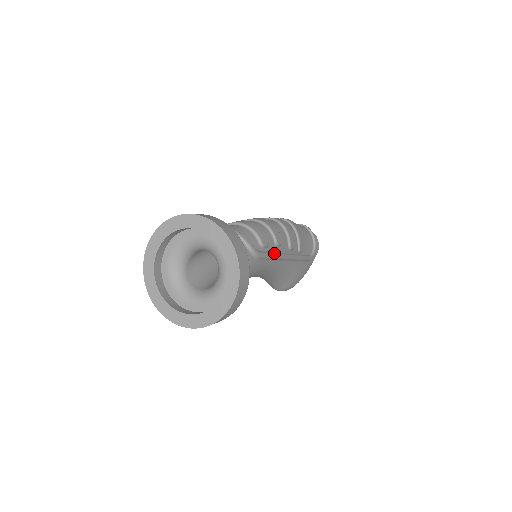
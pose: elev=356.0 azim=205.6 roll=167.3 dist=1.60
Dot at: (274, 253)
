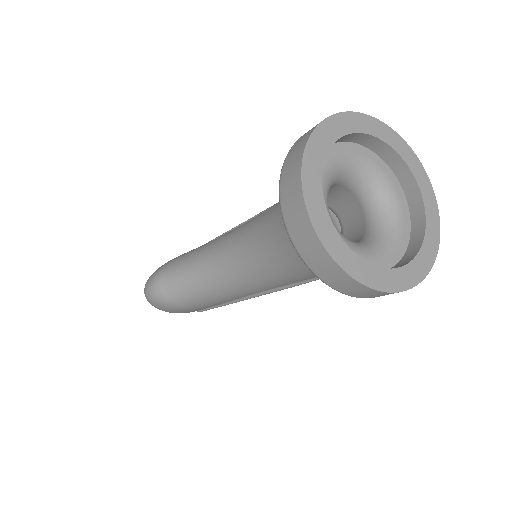
Dot at: occluded
